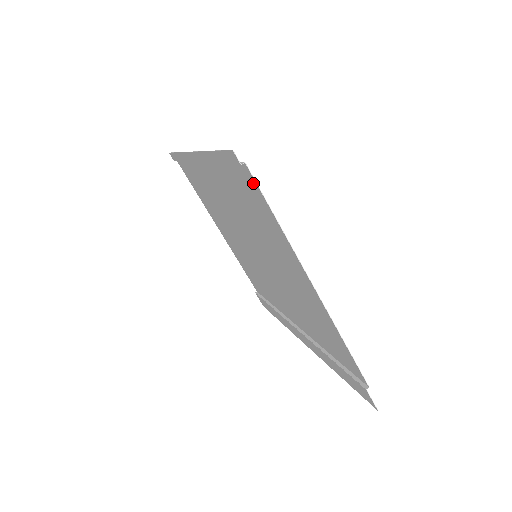
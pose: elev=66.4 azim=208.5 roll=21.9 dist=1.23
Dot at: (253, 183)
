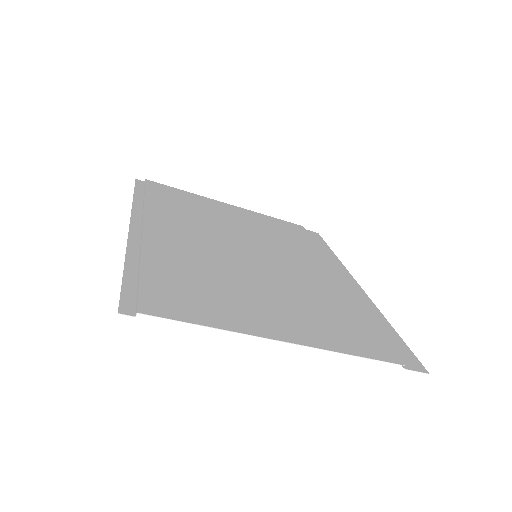
Dot at: (162, 312)
